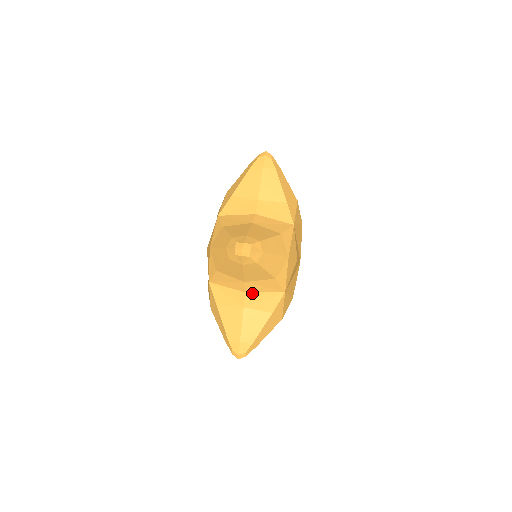
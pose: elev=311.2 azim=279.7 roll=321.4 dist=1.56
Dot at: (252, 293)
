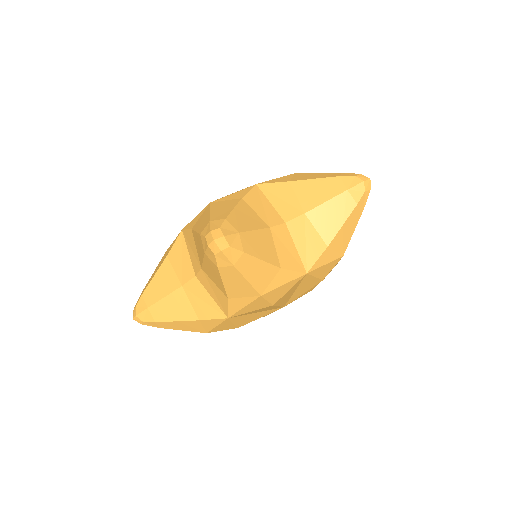
Dot at: (201, 284)
